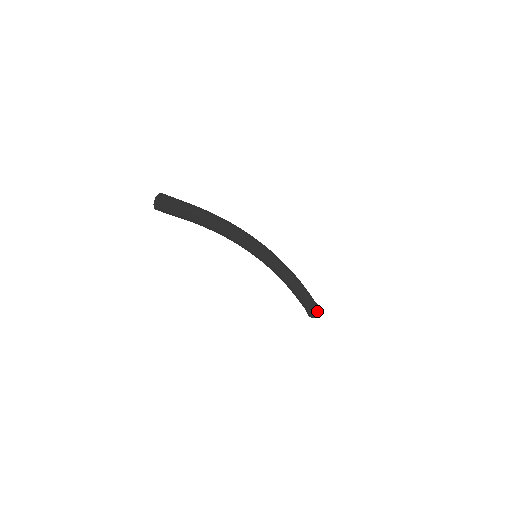
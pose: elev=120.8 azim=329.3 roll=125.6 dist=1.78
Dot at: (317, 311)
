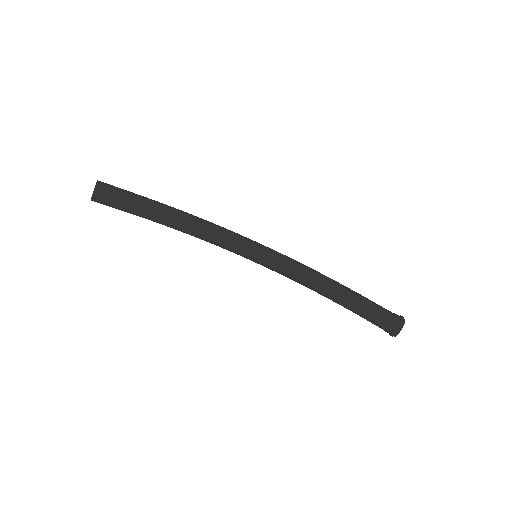
Dot at: (397, 317)
